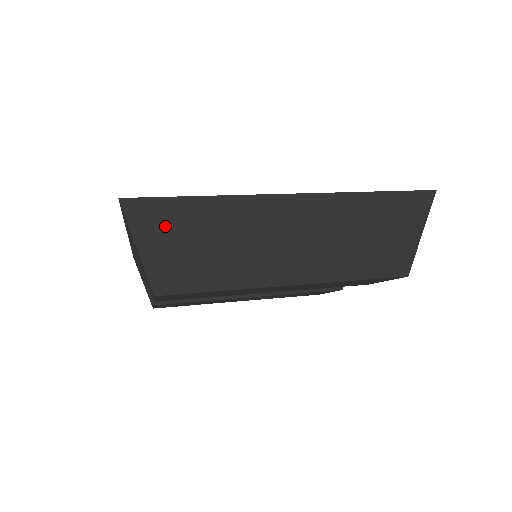
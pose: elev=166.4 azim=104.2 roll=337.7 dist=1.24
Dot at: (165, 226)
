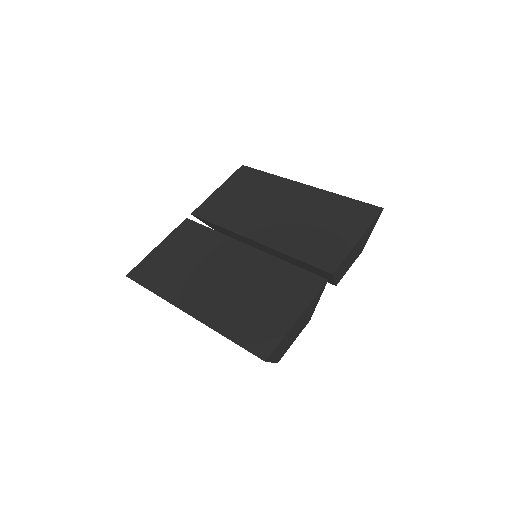
Dot at: occluded
